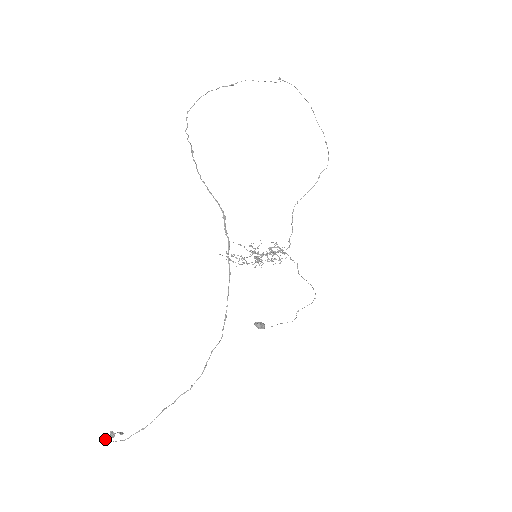
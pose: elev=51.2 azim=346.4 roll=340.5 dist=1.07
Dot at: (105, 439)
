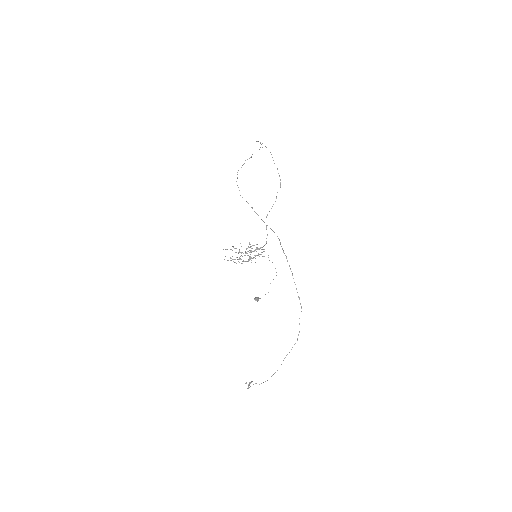
Dot at: (250, 386)
